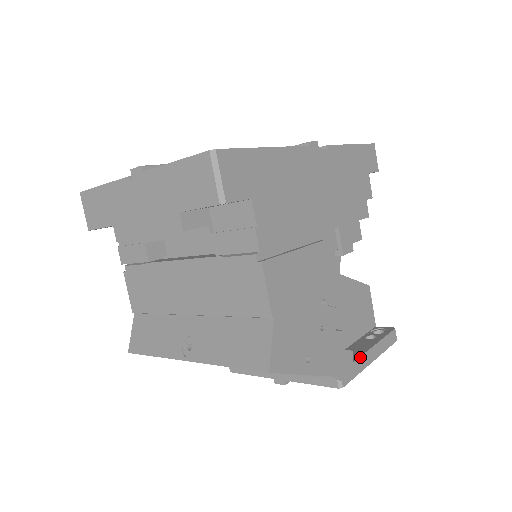
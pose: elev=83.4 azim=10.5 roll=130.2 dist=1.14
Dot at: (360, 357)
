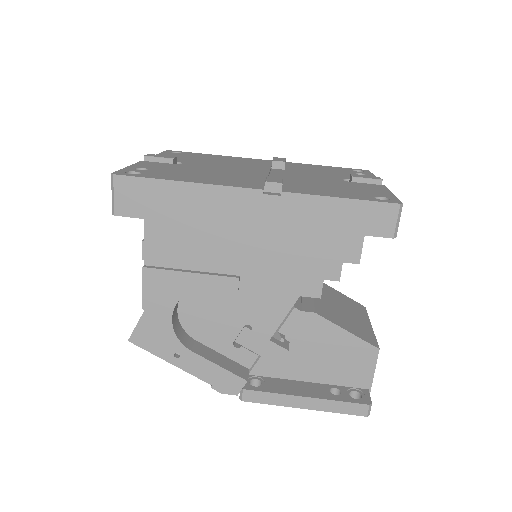
Dot at: (282, 394)
